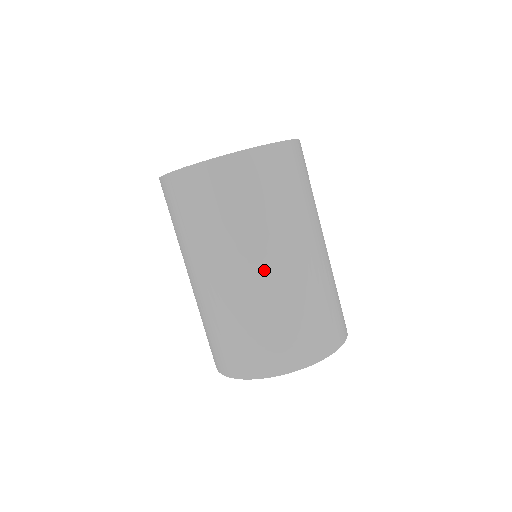
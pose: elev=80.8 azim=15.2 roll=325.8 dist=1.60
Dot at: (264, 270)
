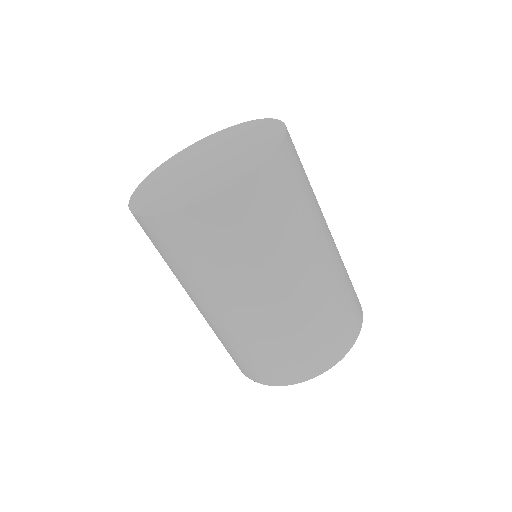
Dot at: (255, 309)
